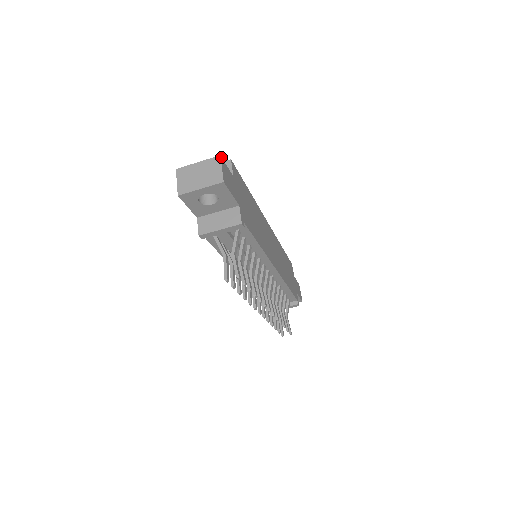
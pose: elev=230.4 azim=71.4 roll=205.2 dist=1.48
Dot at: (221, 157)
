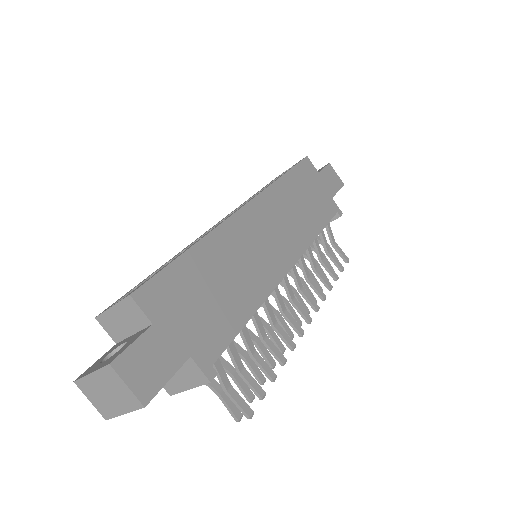
Dot at: (112, 361)
